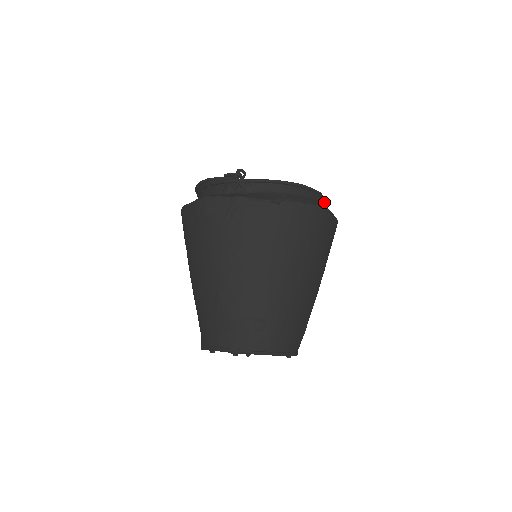
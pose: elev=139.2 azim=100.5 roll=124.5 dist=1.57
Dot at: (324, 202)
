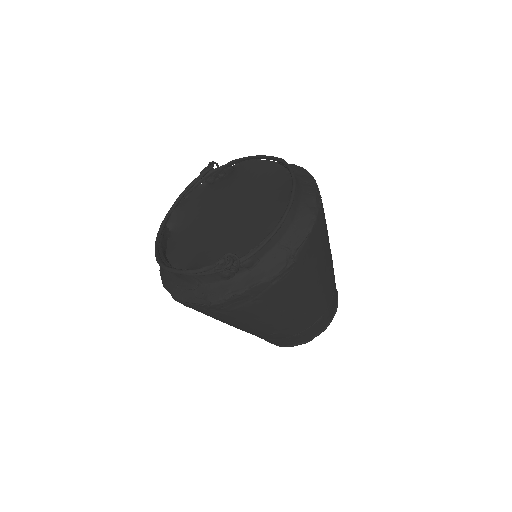
Dot at: occluded
